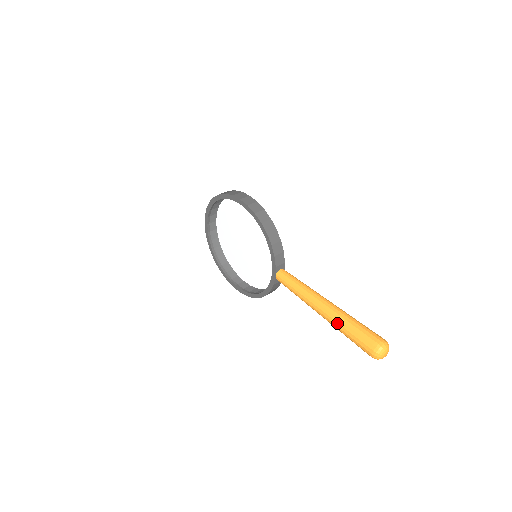
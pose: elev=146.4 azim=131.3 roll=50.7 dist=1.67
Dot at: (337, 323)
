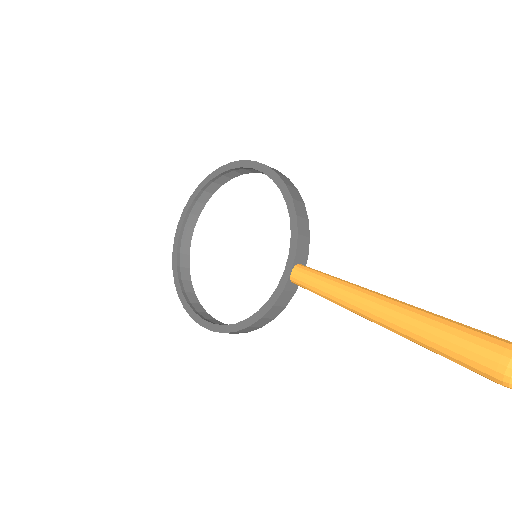
Dot at: (419, 321)
